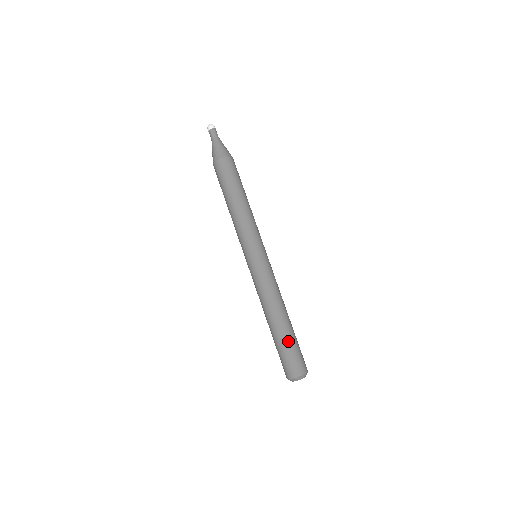
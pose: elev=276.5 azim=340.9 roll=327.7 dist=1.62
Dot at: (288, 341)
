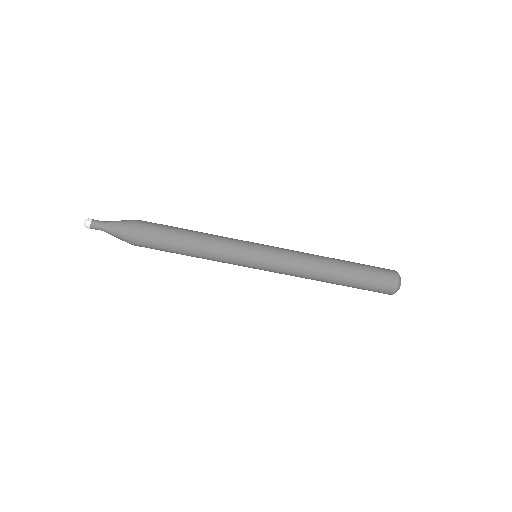
Dot at: (360, 269)
